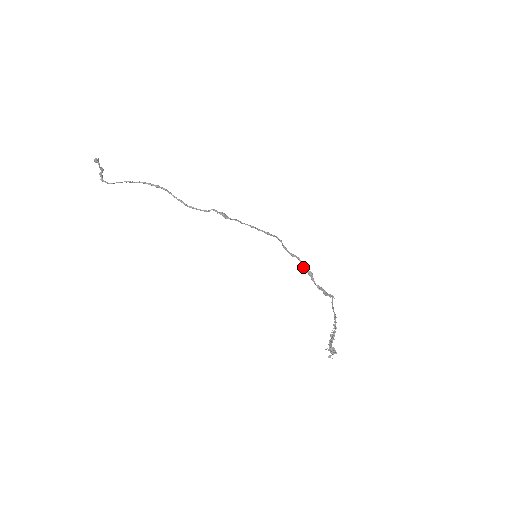
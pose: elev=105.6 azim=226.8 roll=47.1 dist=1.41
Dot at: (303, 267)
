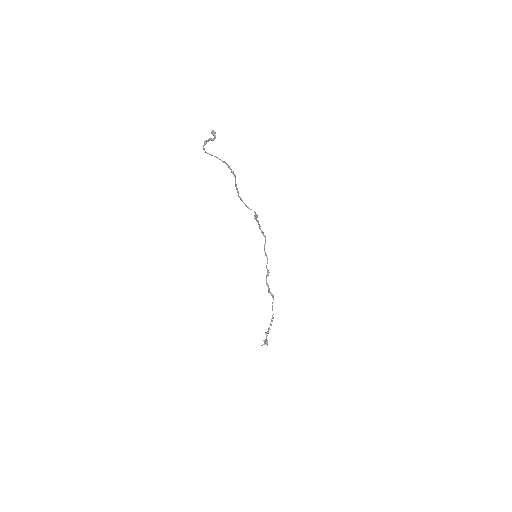
Dot at: occluded
